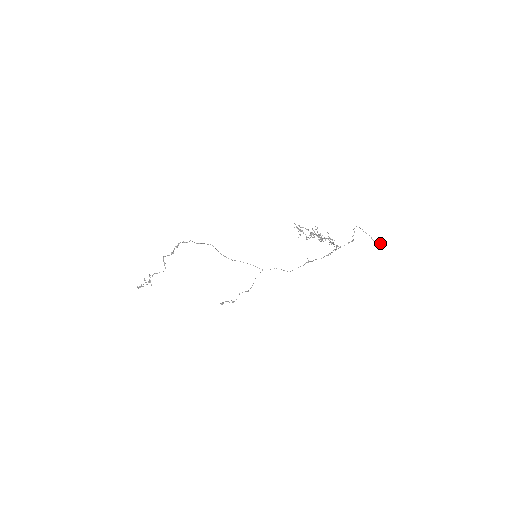
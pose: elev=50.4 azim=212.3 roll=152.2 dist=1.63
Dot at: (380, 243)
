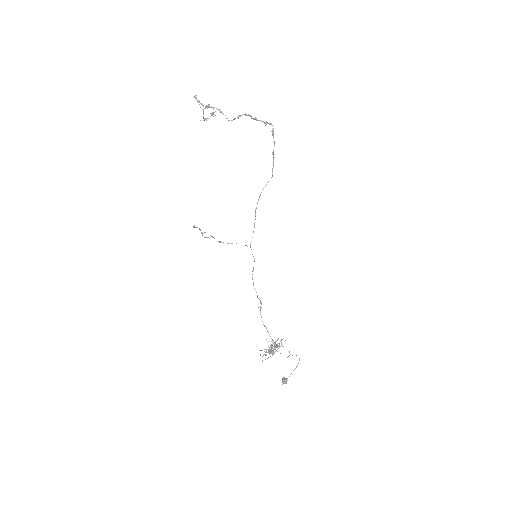
Dot at: (284, 383)
